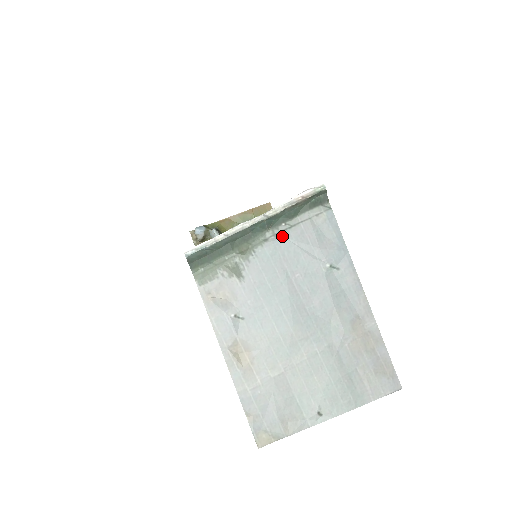
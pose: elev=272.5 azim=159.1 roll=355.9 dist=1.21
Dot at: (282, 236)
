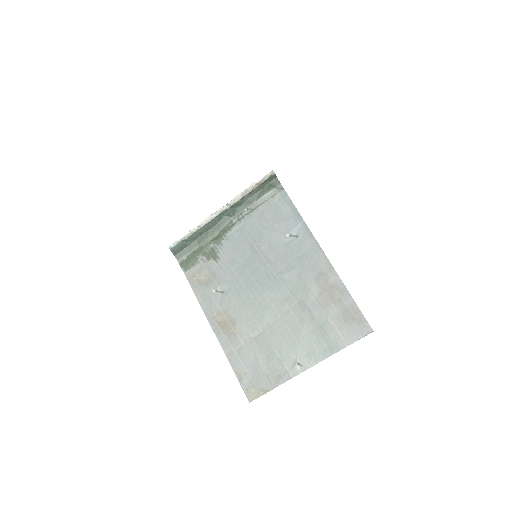
Dot at: (246, 219)
